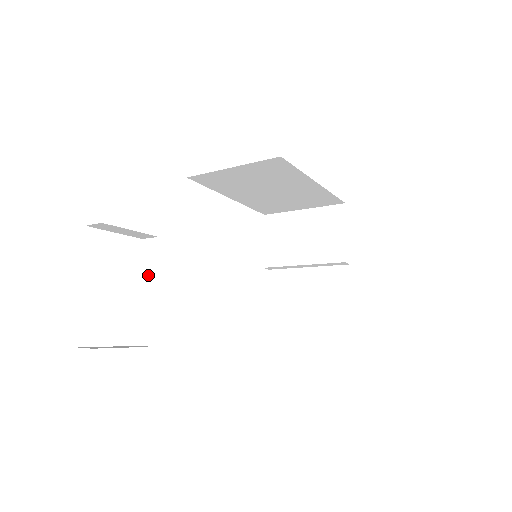
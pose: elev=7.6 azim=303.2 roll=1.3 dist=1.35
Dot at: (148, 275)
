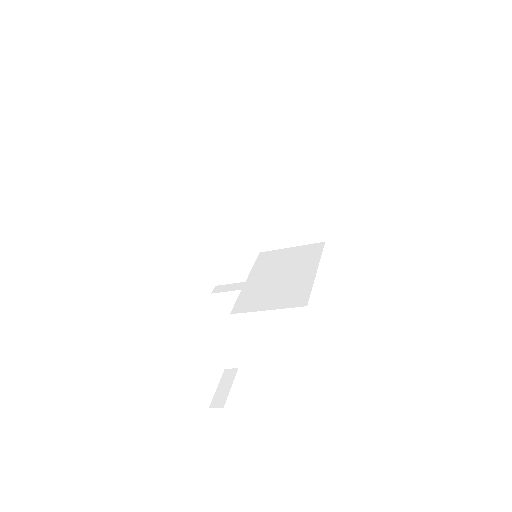
Dot at: (212, 335)
